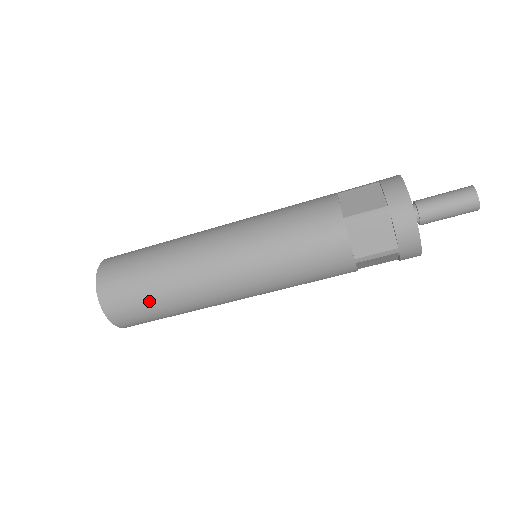
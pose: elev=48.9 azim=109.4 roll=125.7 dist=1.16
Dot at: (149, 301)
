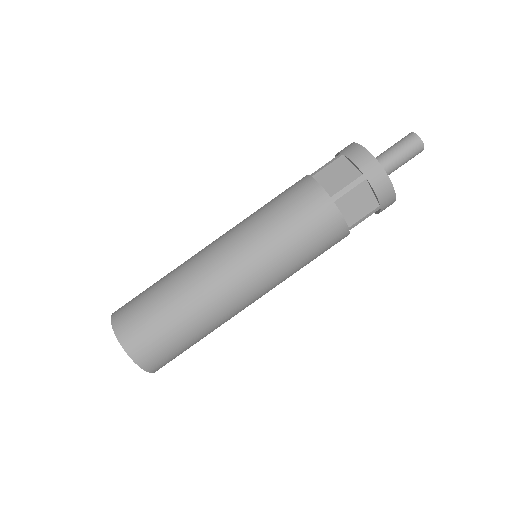
Dot at: (181, 337)
